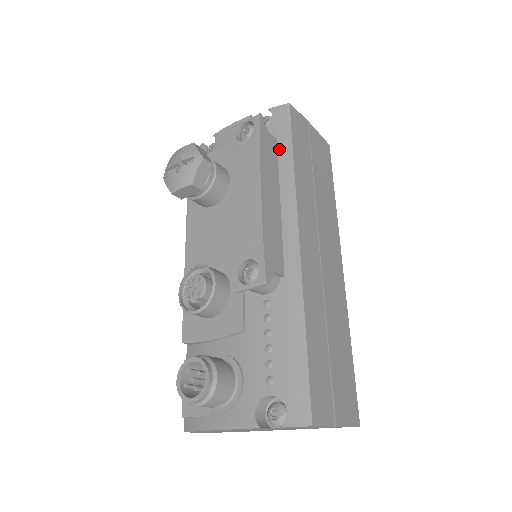
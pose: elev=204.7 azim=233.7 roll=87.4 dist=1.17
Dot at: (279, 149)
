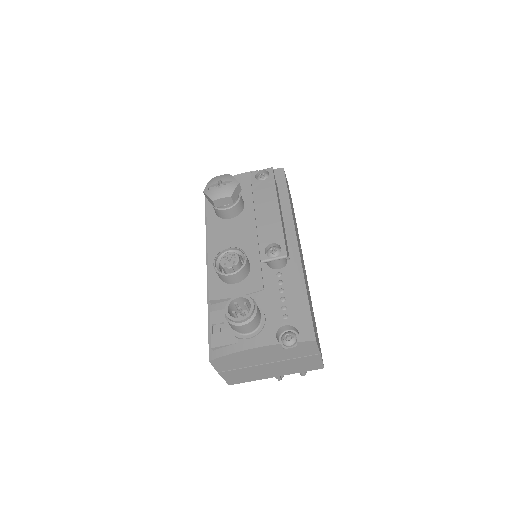
Dot at: (279, 192)
